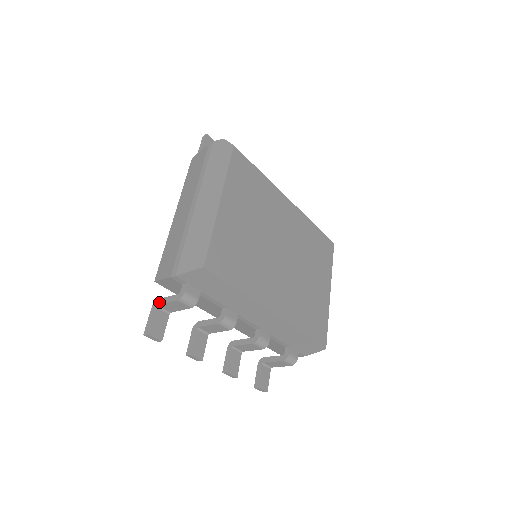
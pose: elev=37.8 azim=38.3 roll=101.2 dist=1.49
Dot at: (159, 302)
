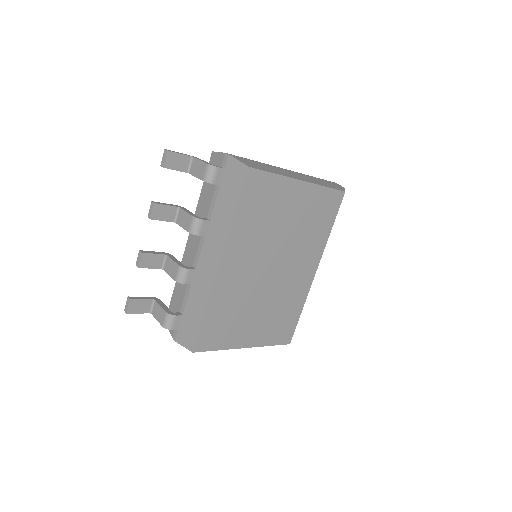
Dot at: (197, 158)
